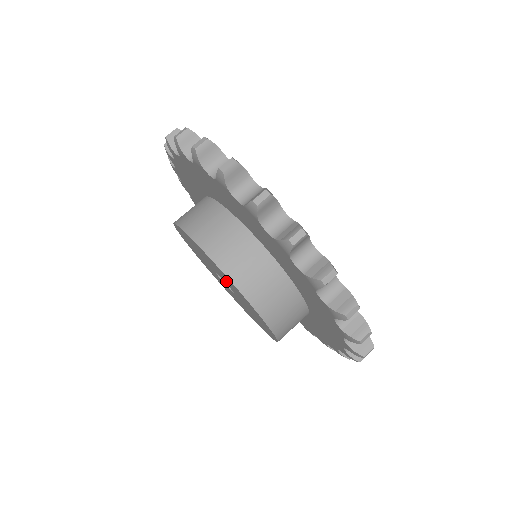
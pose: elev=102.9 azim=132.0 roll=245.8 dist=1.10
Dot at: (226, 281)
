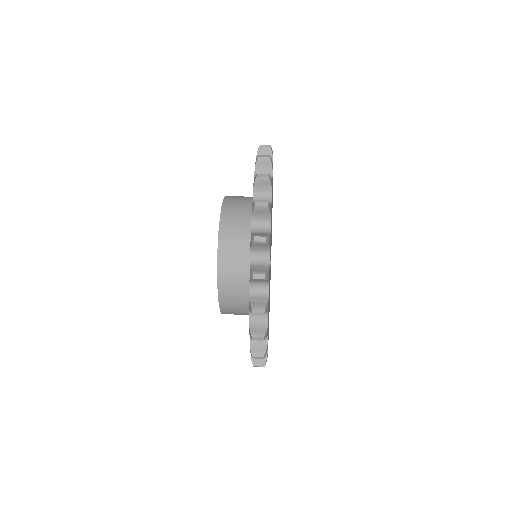
Dot at: occluded
